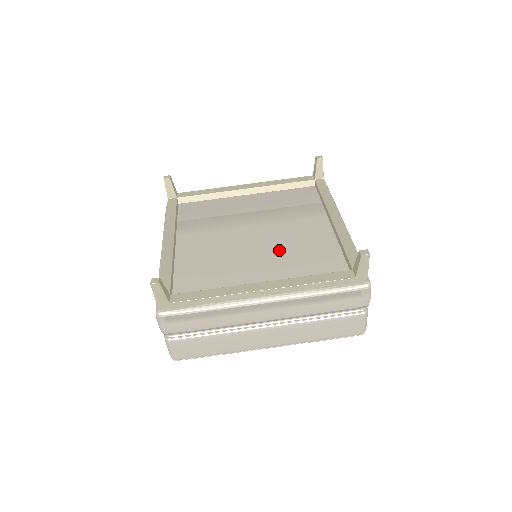
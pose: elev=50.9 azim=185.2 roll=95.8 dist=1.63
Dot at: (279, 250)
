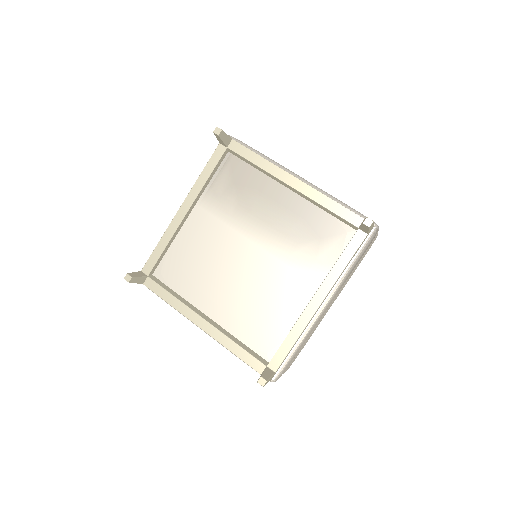
Dot at: (249, 291)
